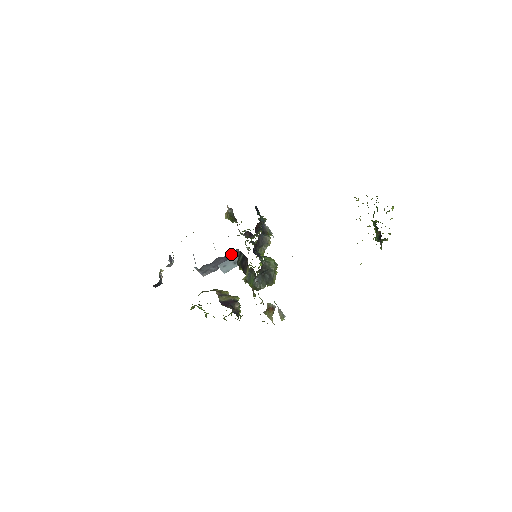
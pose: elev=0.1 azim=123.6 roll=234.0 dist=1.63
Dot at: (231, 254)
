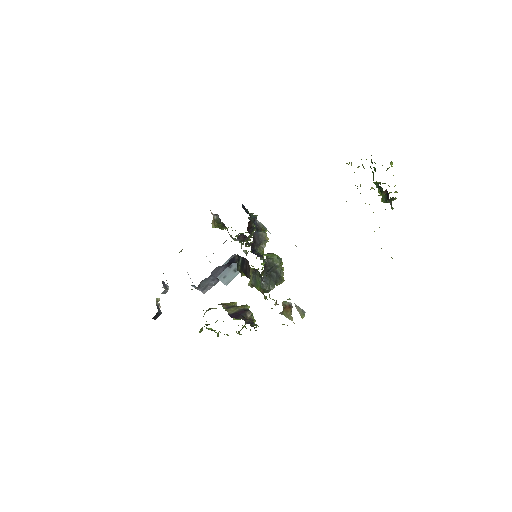
Dot at: occluded
